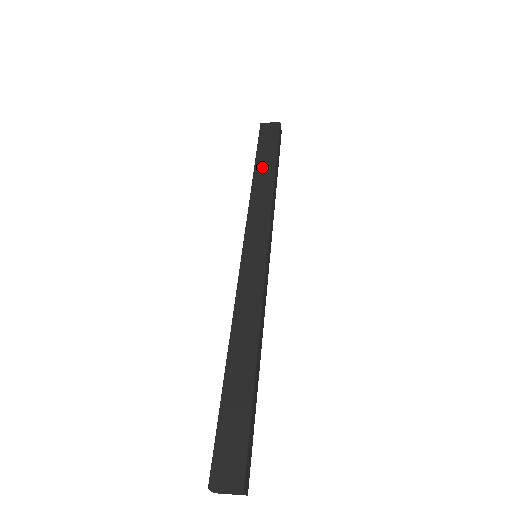
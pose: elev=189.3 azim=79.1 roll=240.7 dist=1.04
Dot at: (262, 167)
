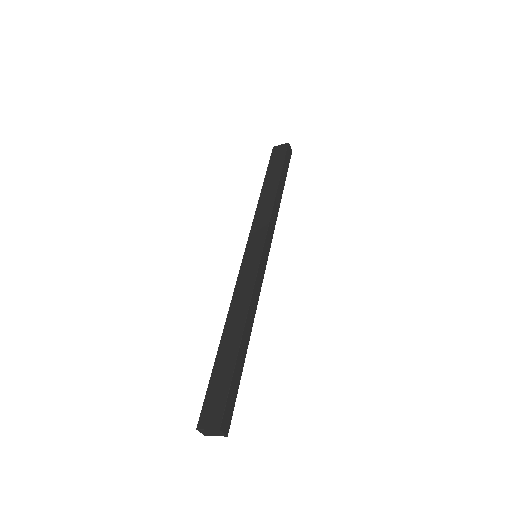
Dot at: (269, 183)
